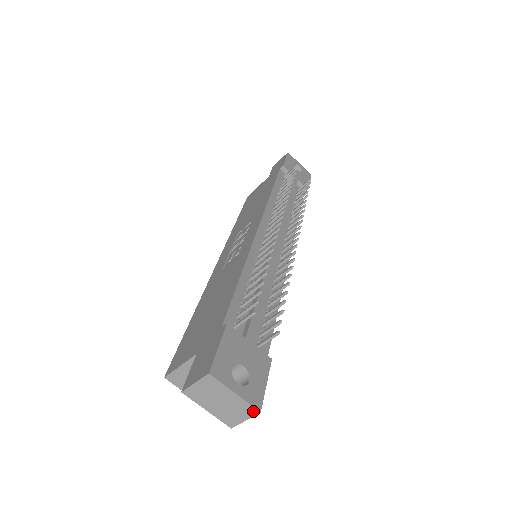
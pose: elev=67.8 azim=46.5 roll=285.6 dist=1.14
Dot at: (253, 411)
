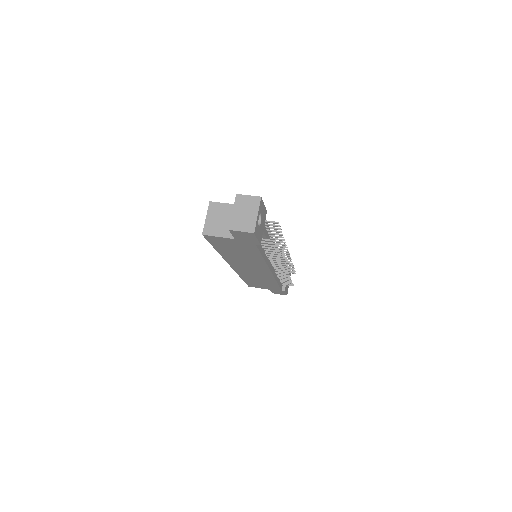
Dot at: (252, 230)
